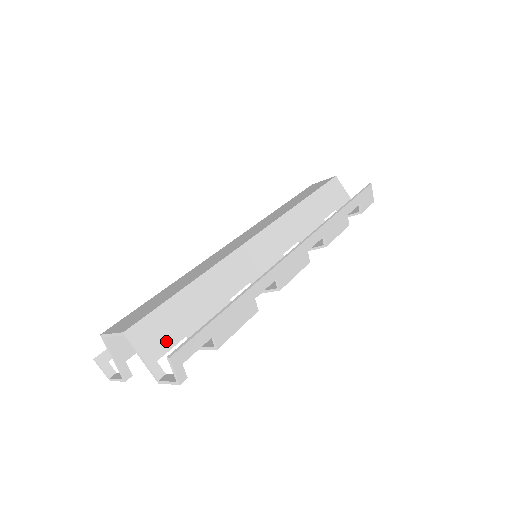
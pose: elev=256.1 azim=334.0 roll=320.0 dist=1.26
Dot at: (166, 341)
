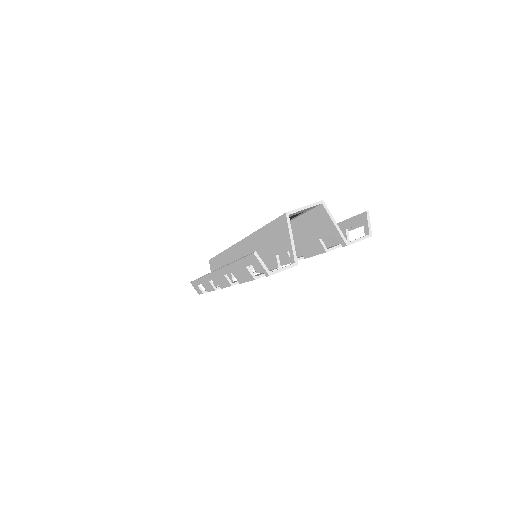
Dot at: (325, 229)
